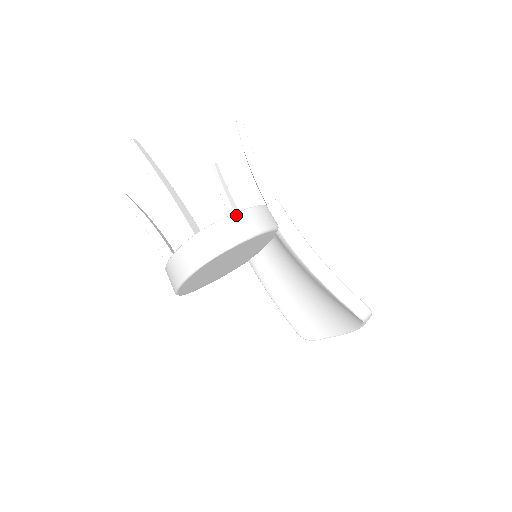
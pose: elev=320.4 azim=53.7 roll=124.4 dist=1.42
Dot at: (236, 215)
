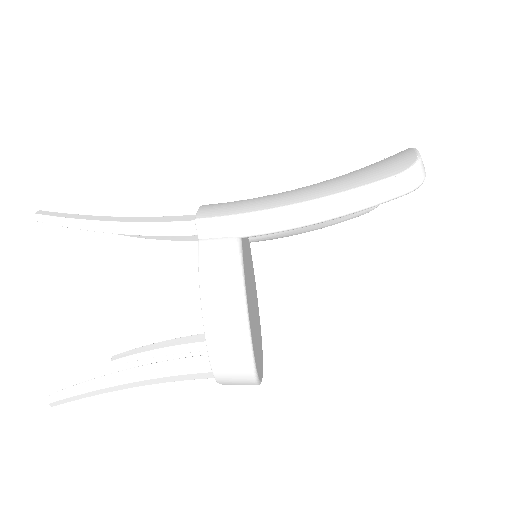
Dot at: (205, 312)
